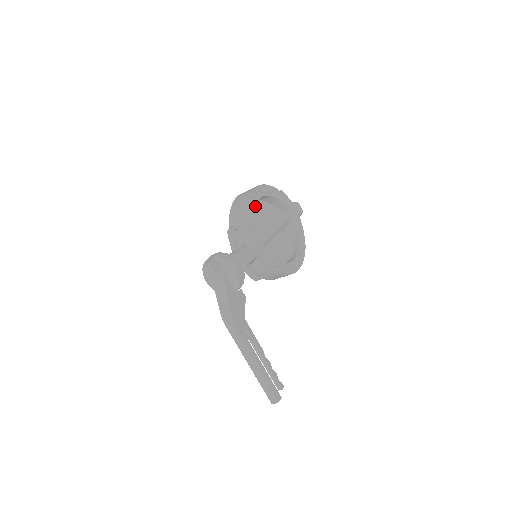
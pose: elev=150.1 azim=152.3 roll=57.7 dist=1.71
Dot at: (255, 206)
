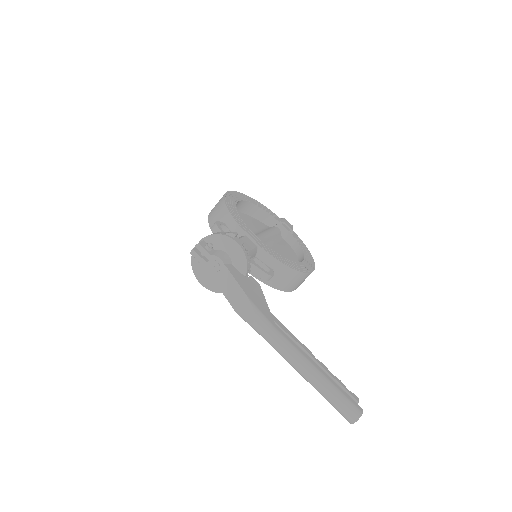
Dot at: occluded
